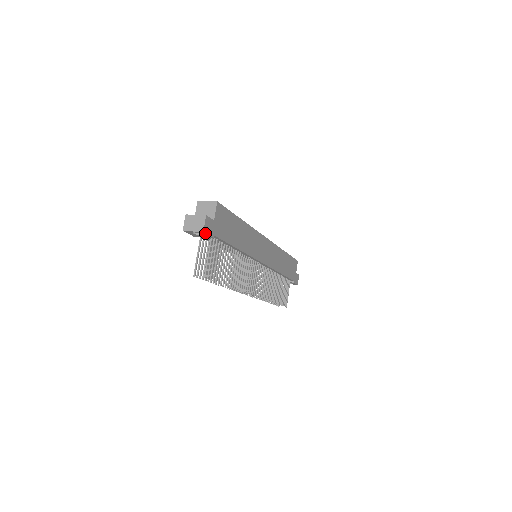
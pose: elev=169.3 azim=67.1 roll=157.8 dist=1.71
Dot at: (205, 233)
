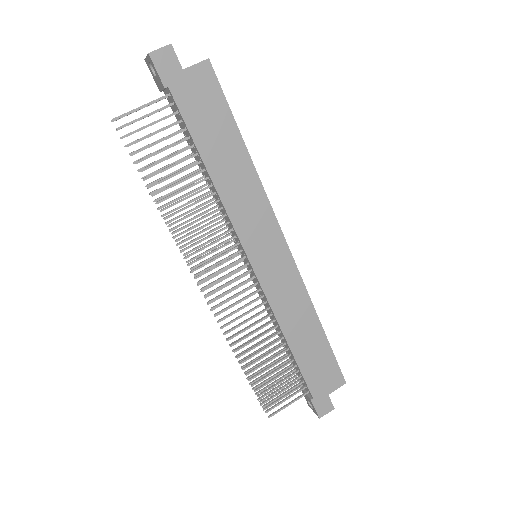
Dot at: (152, 61)
